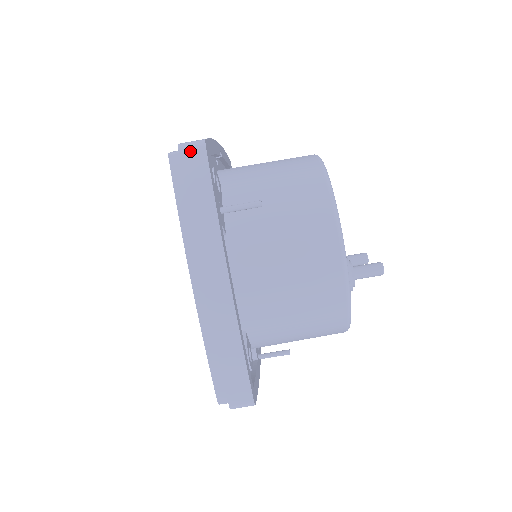
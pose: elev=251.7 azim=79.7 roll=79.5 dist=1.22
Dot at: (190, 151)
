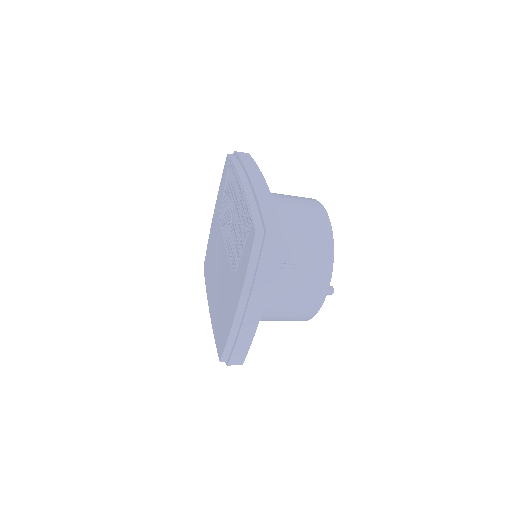
Dot at: (272, 238)
